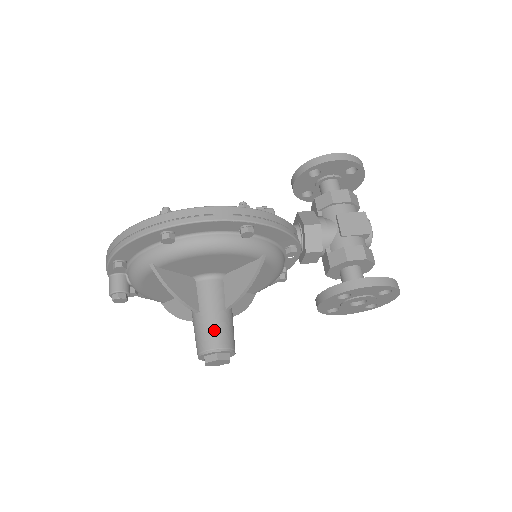
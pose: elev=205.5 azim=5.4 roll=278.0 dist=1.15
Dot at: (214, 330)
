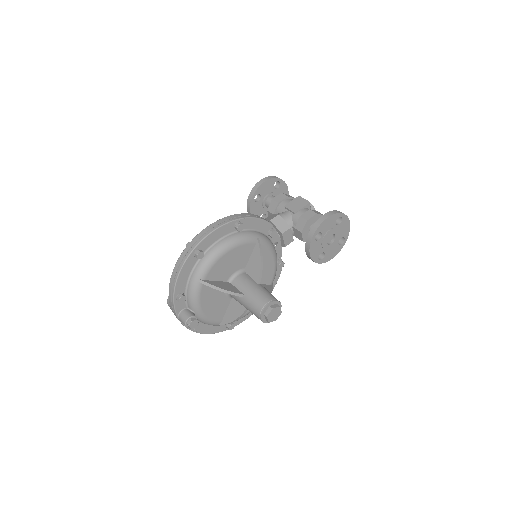
Dot at: (259, 296)
